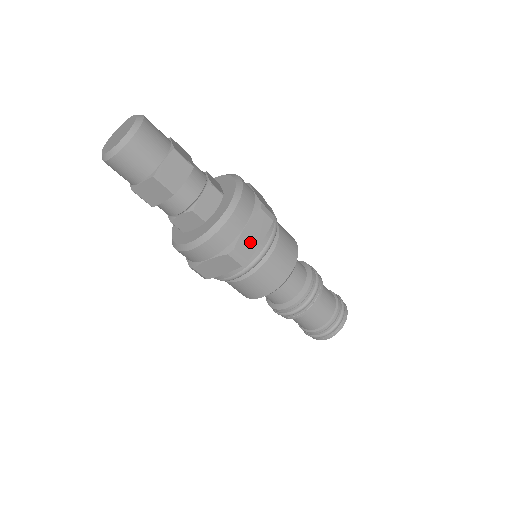
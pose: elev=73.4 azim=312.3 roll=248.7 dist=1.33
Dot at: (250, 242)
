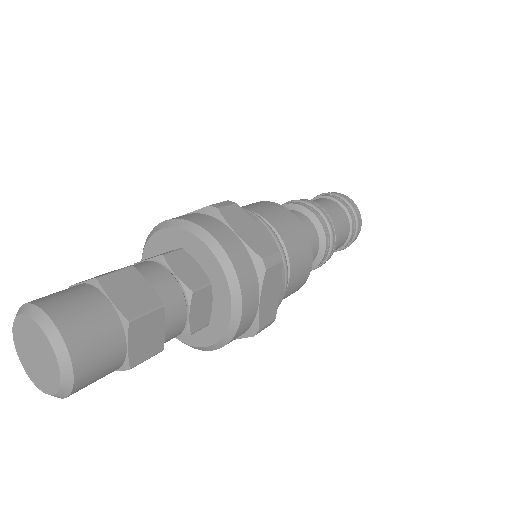
Dot at: (270, 306)
